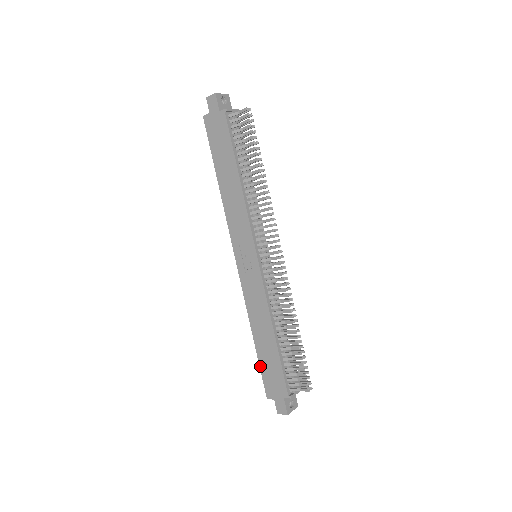
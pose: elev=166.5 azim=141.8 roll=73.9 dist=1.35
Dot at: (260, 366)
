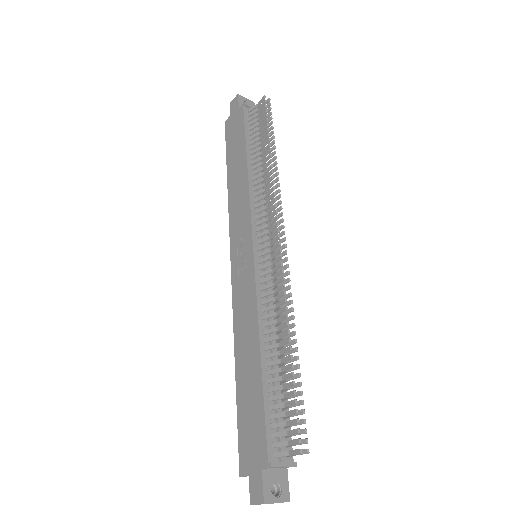
Dot at: (238, 416)
